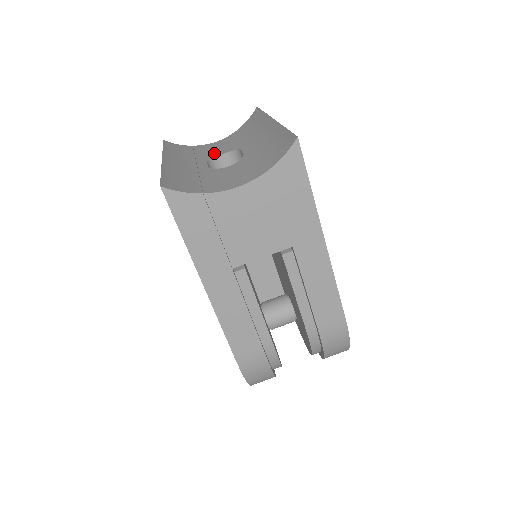
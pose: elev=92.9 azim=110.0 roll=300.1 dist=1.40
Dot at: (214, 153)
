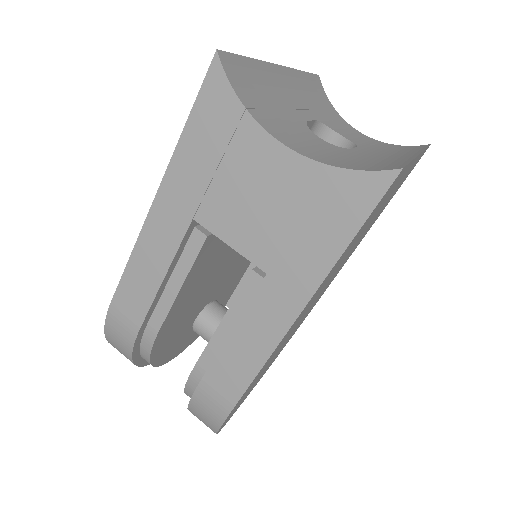
Dot at: (337, 128)
